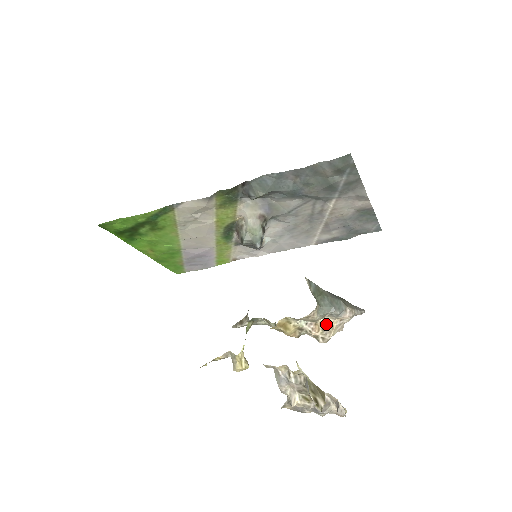
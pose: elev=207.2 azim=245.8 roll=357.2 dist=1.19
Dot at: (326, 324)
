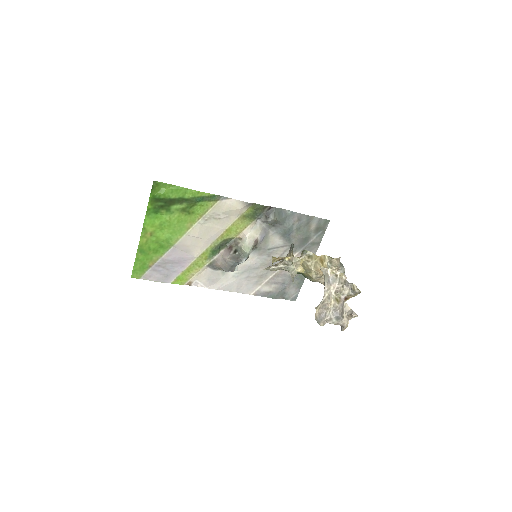
Dot at: occluded
